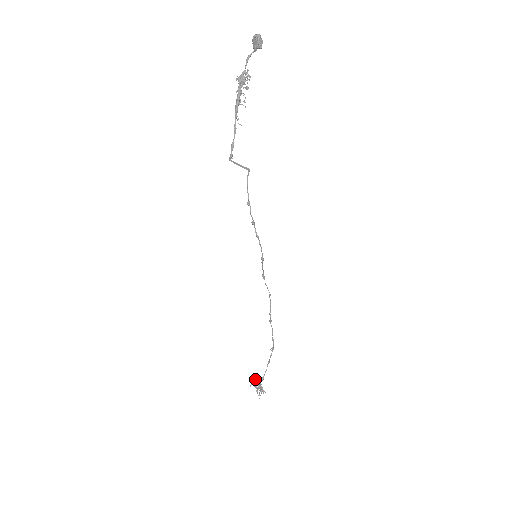
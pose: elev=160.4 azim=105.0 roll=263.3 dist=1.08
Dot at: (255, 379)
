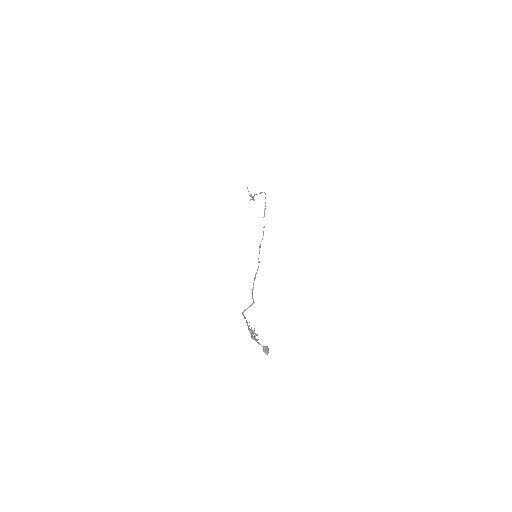
Dot at: (251, 195)
